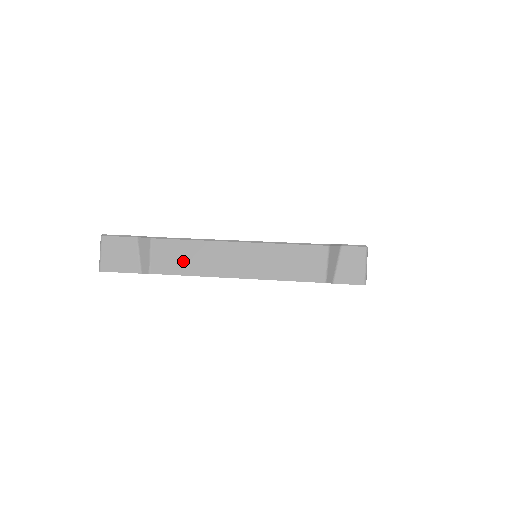
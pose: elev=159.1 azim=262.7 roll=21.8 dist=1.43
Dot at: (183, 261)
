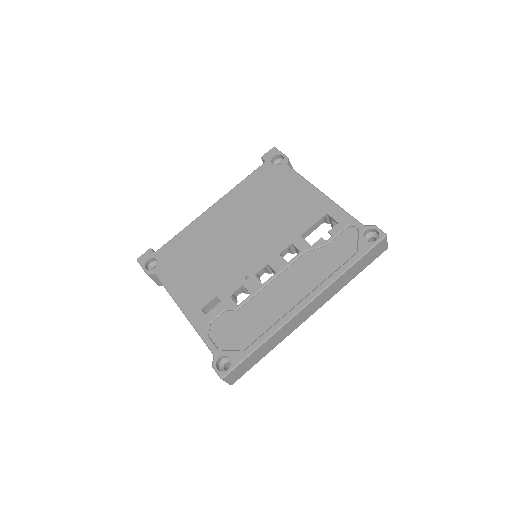
Dot at: occluded
